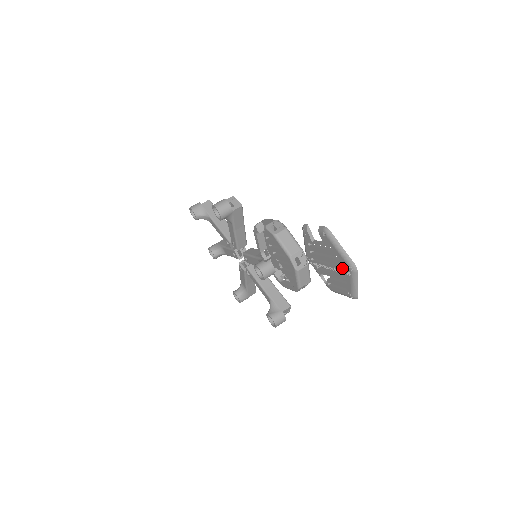
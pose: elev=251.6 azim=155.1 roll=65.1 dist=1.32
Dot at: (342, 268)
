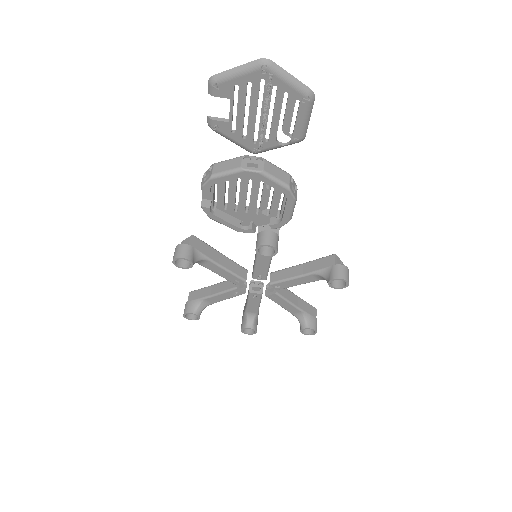
Dot at: (264, 86)
